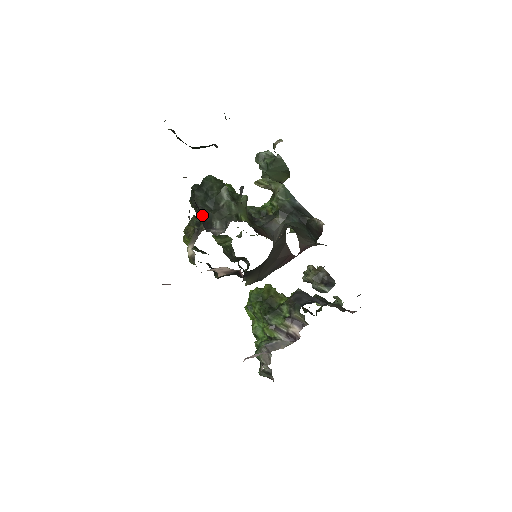
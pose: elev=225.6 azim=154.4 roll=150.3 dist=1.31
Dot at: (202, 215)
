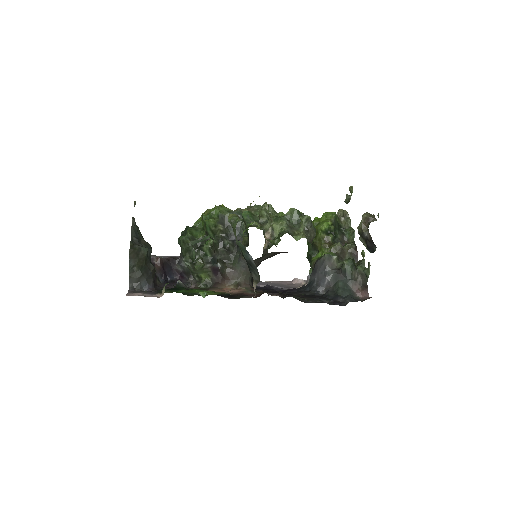
Dot at: (180, 272)
